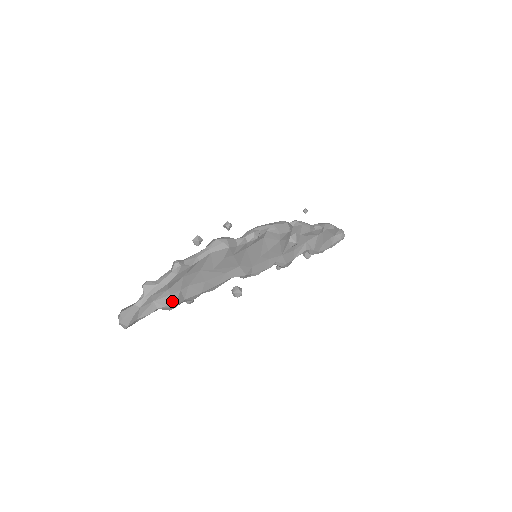
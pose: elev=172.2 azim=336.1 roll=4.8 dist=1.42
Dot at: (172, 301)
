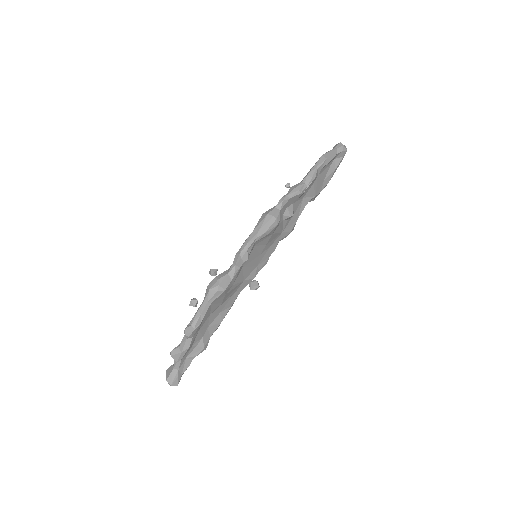
Dot at: (201, 349)
